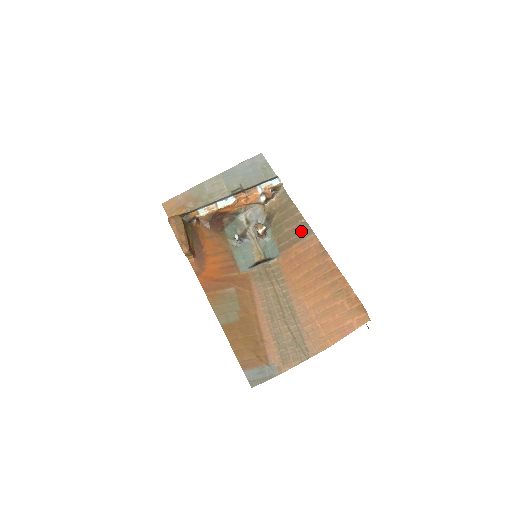
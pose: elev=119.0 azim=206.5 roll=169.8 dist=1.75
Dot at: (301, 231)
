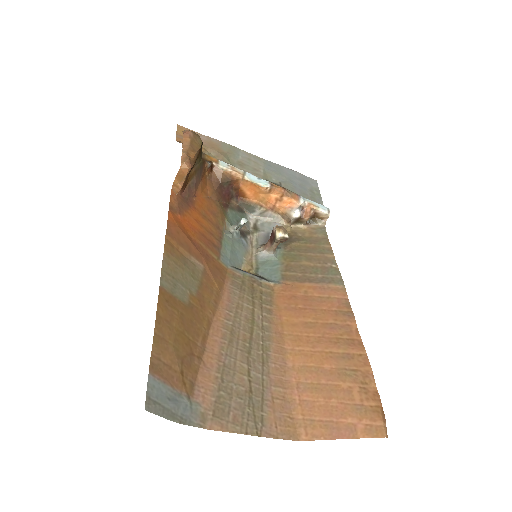
Dot at: (326, 274)
